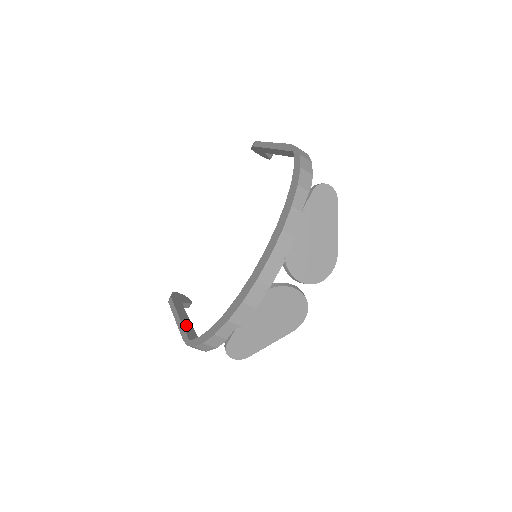
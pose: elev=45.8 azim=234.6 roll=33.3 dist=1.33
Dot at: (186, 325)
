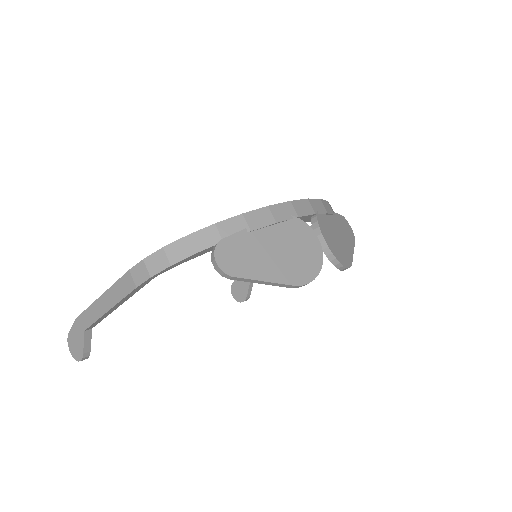
Dot at: occluded
